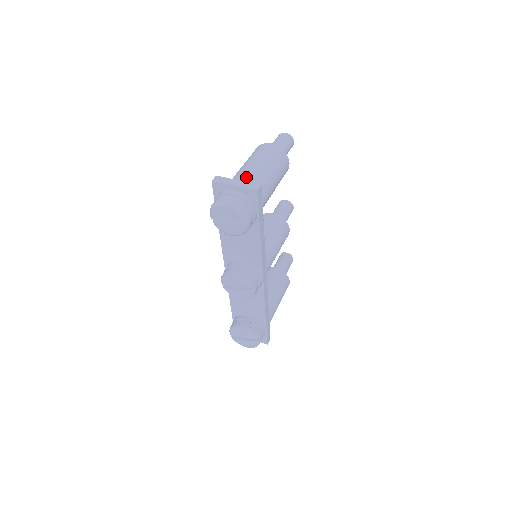
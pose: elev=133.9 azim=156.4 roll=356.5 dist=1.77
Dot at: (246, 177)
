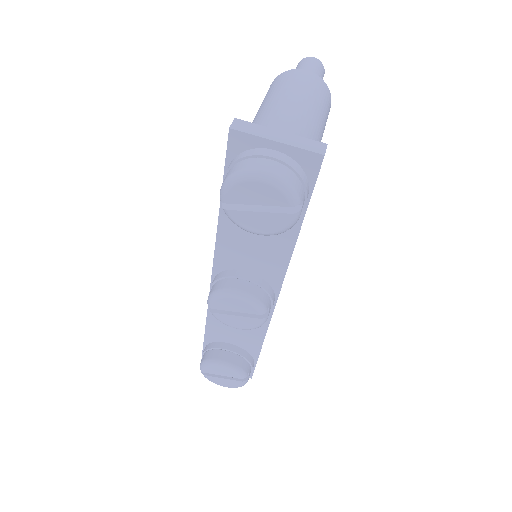
Dot at: (286, 126)
